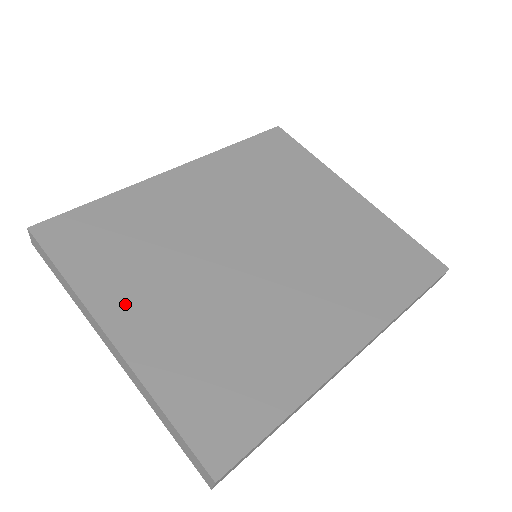
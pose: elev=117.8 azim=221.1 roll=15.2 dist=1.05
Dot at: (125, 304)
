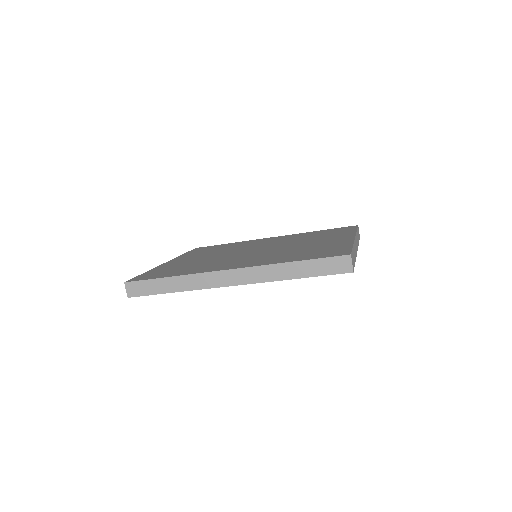
Dot at: (185, 258)
